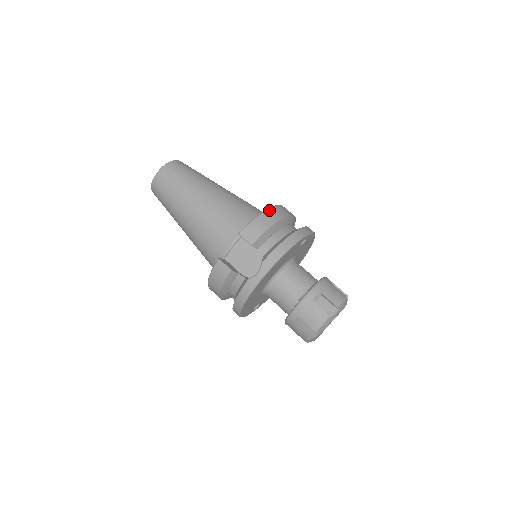
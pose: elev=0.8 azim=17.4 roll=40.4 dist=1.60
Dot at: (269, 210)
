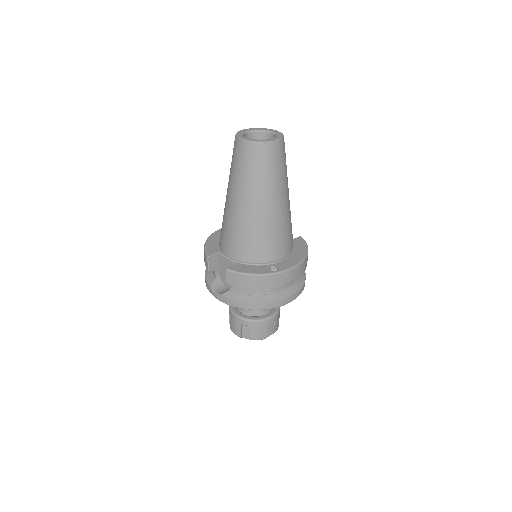
Dot at: (265, 277)
